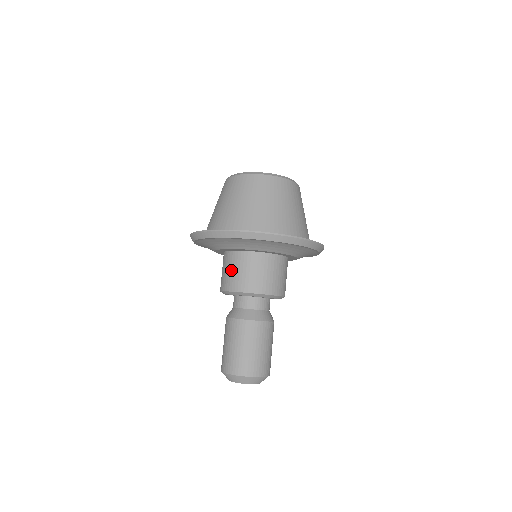
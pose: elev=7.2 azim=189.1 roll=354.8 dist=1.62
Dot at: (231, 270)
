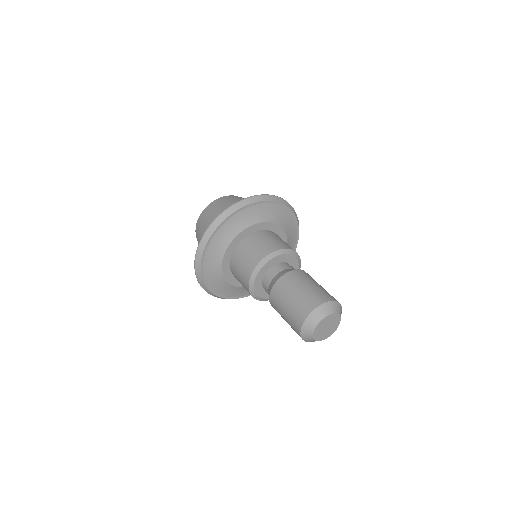
Dot at: (262, 241)
